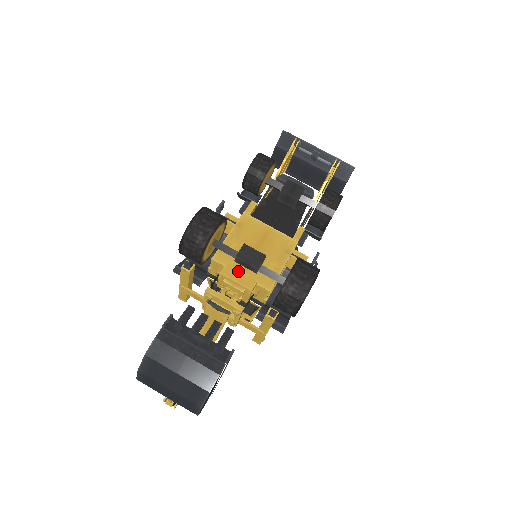
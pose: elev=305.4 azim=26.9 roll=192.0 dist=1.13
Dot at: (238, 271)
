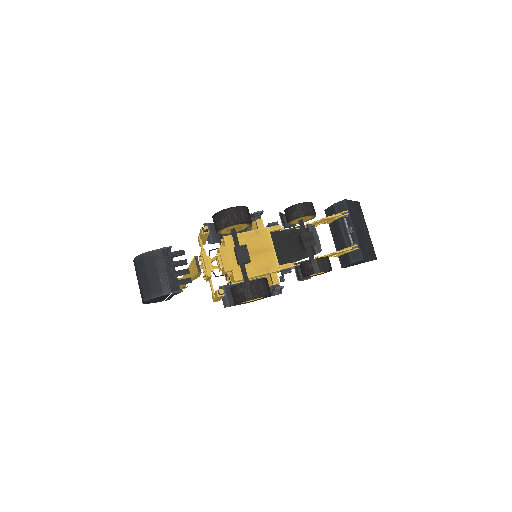
Dot at: (229, 255)
